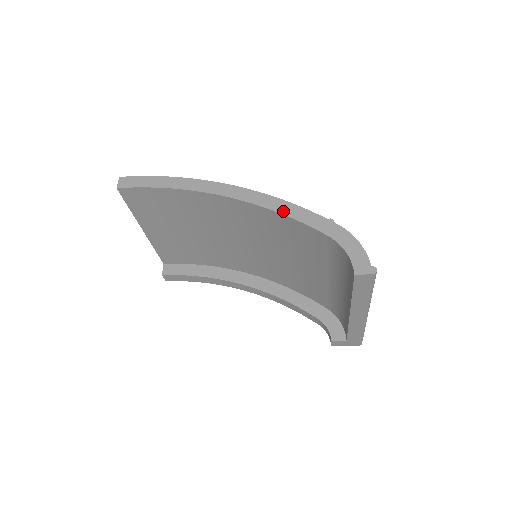
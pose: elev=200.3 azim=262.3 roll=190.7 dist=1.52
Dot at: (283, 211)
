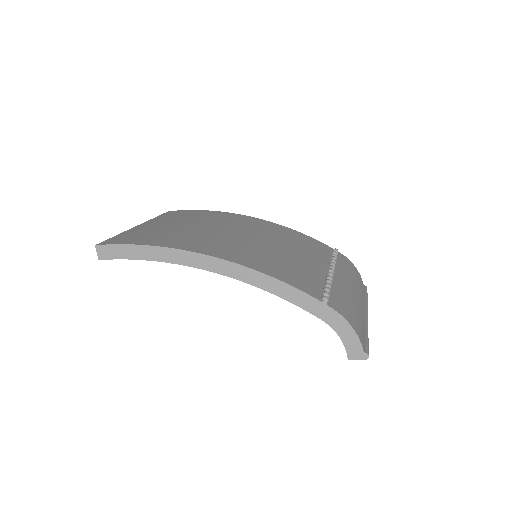
Dot at: (275, 291)
